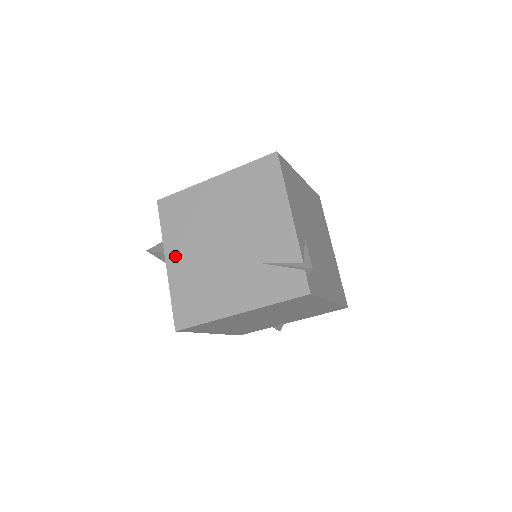
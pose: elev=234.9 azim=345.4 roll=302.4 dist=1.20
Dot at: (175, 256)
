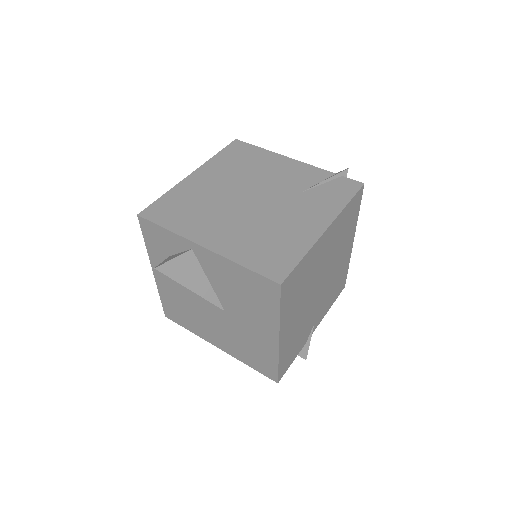
Dot at: (209, 236)
